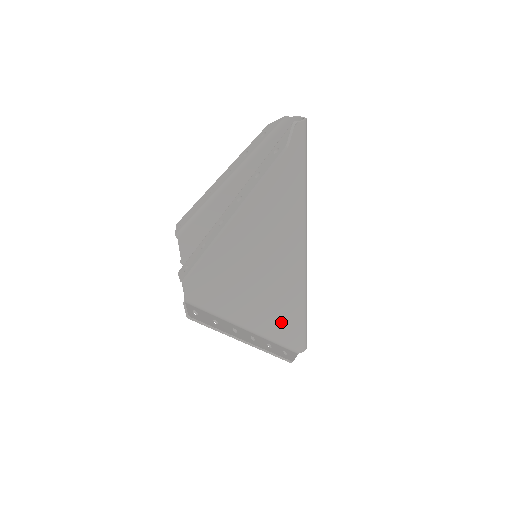
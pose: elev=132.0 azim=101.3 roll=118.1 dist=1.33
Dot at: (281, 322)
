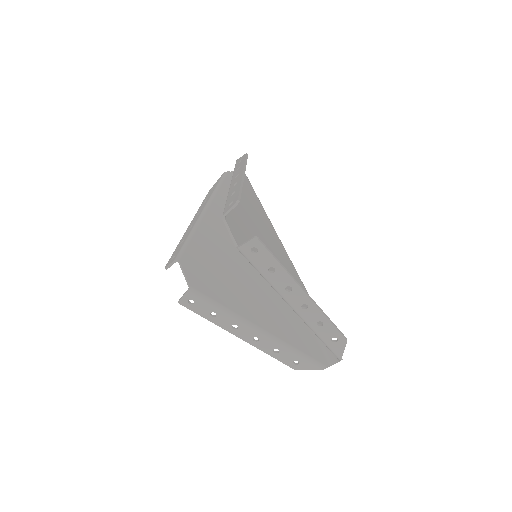
Dot at: occluded
